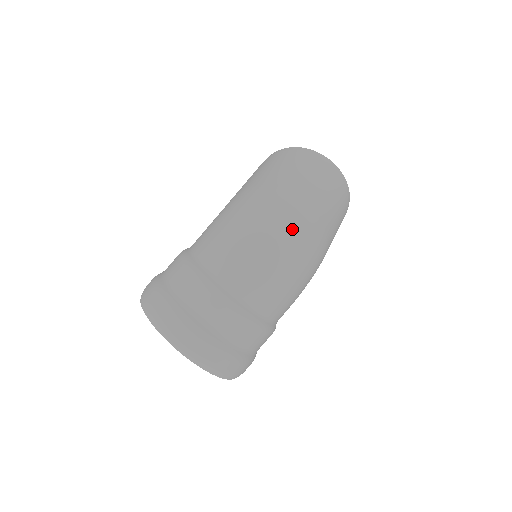
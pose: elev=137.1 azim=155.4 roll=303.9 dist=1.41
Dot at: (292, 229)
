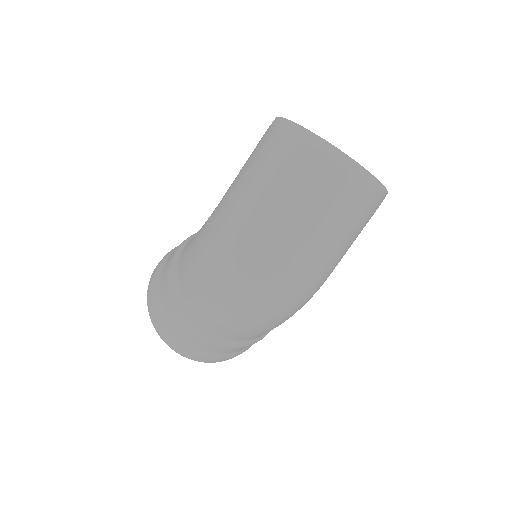
Dot at: (265, 291)
